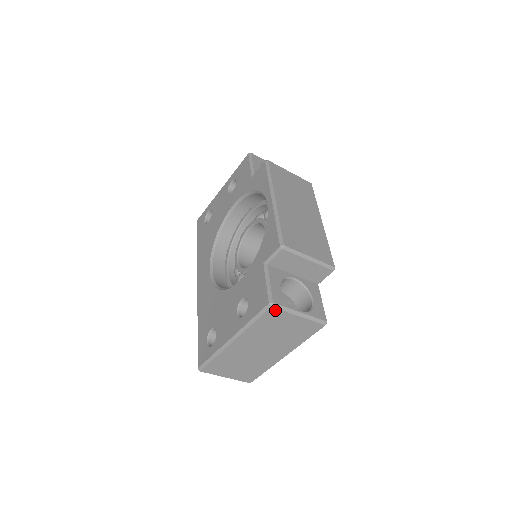
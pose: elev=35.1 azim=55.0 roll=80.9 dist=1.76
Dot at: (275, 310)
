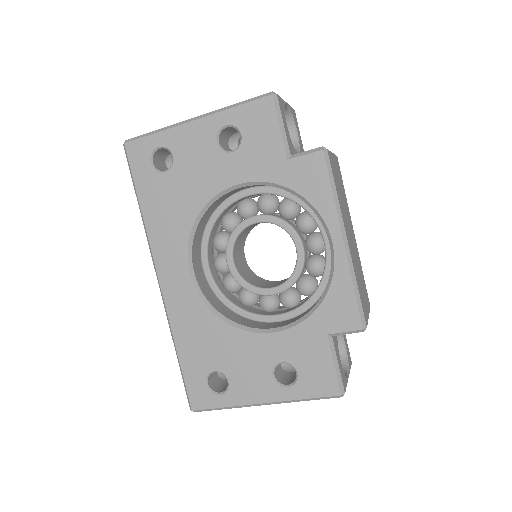
Dot at: occluded
